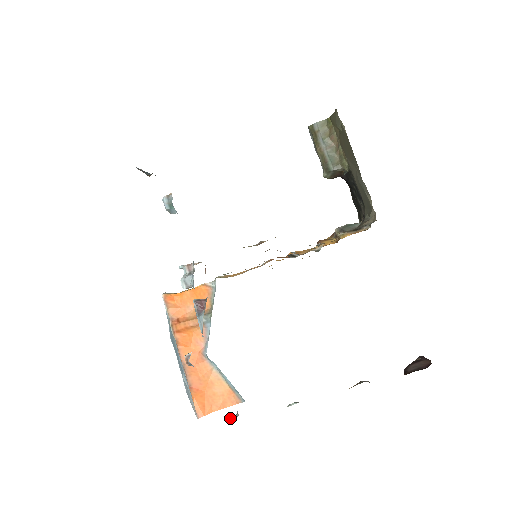
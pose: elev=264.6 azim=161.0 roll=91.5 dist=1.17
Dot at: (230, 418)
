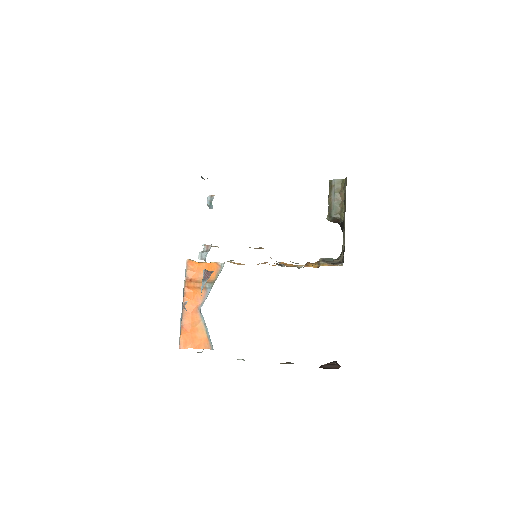
Dot at: (197, 352)
